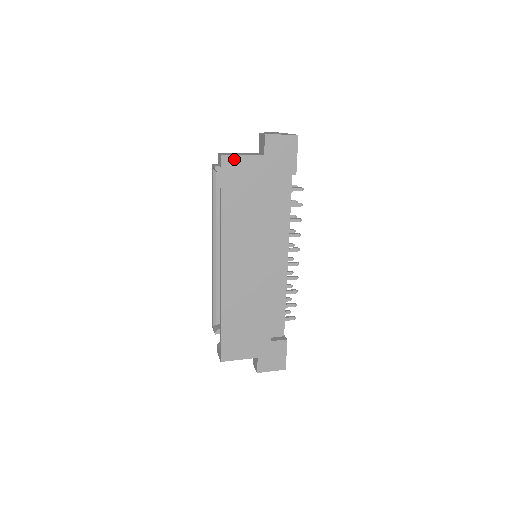
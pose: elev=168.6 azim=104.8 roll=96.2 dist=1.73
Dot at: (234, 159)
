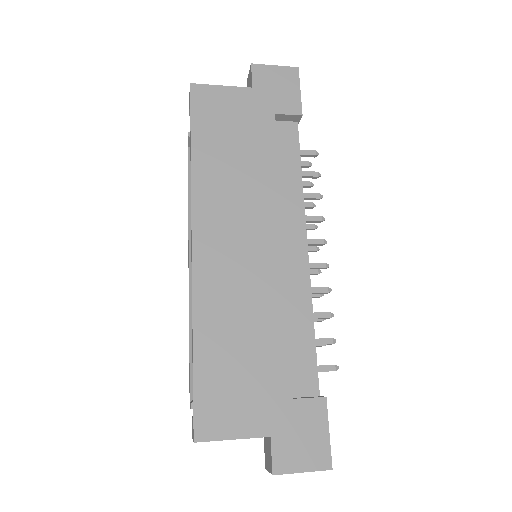
Dot at: (209, 90)
